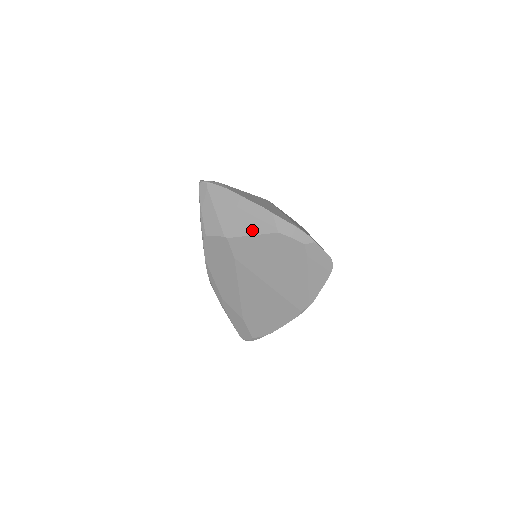
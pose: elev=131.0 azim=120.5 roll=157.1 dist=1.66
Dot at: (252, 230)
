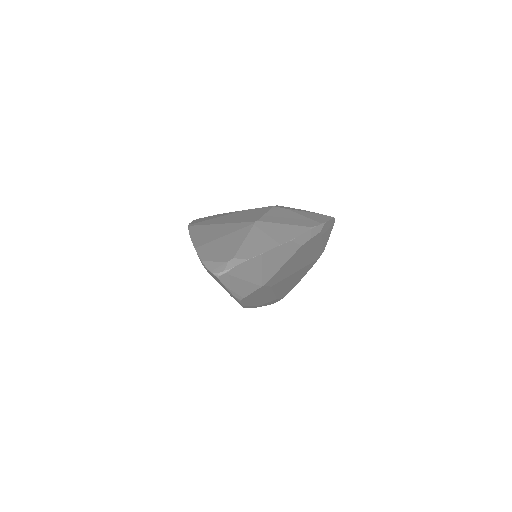
Dot at: (281, 263)
